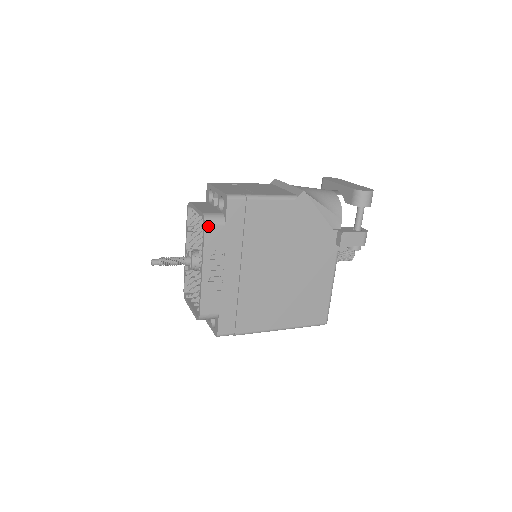
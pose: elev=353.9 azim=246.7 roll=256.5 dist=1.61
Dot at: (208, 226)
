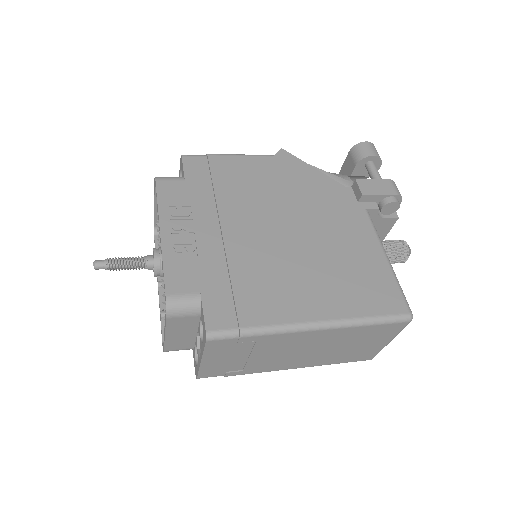
Dot at: (160, 181)
